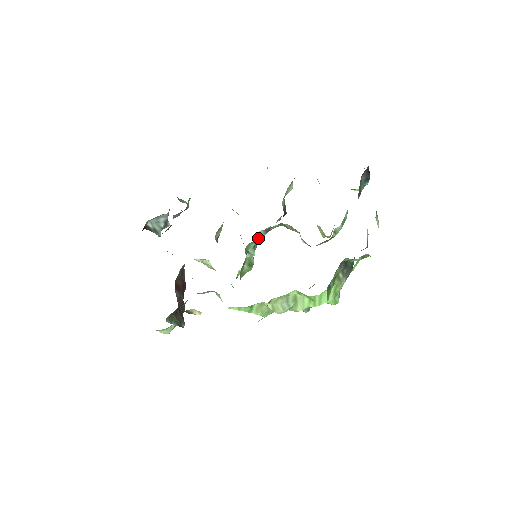
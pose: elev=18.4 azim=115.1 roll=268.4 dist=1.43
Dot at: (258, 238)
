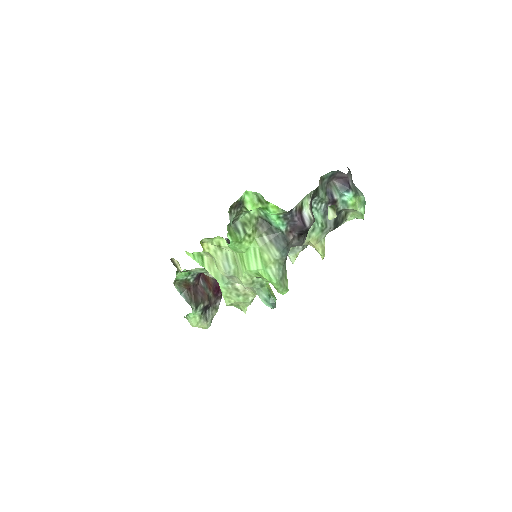
Dot at: occluded
